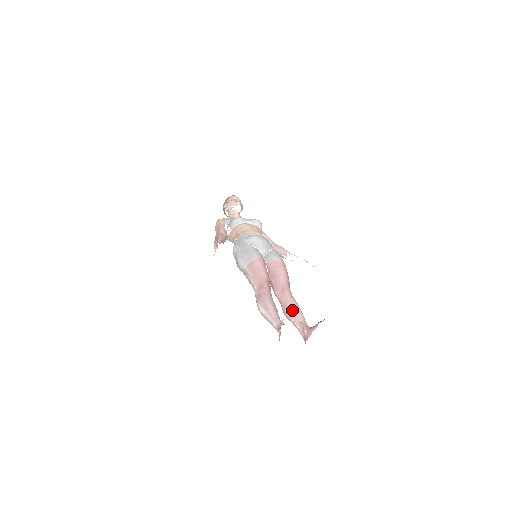
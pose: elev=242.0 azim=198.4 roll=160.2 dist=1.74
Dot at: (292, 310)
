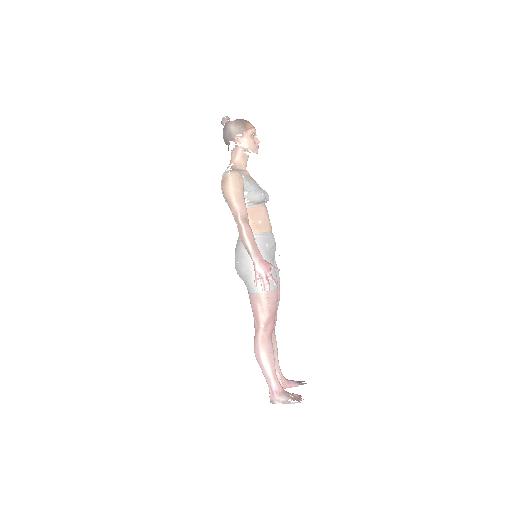
Dot at: (274, 351)
